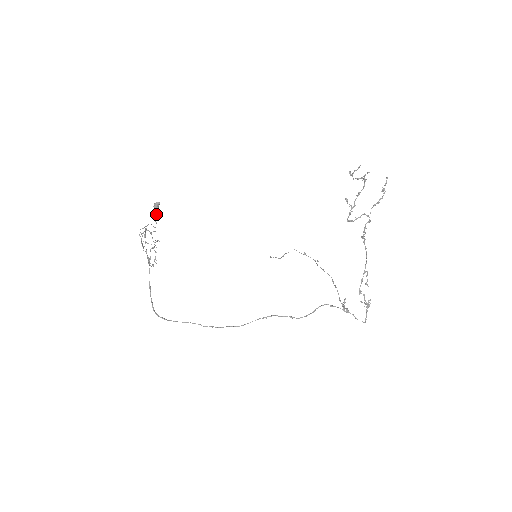
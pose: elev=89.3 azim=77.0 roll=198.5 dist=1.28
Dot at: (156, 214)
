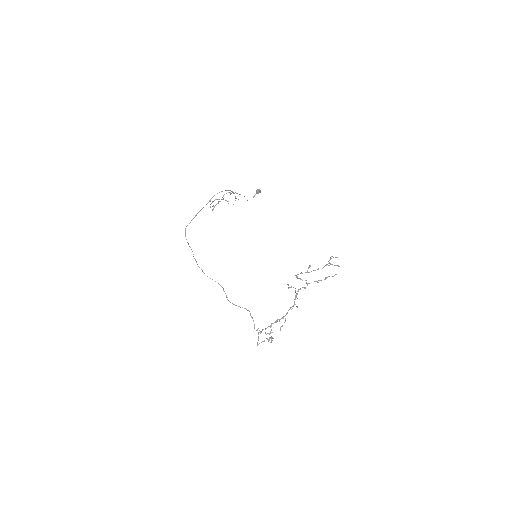
Dot at: (254, 195)
